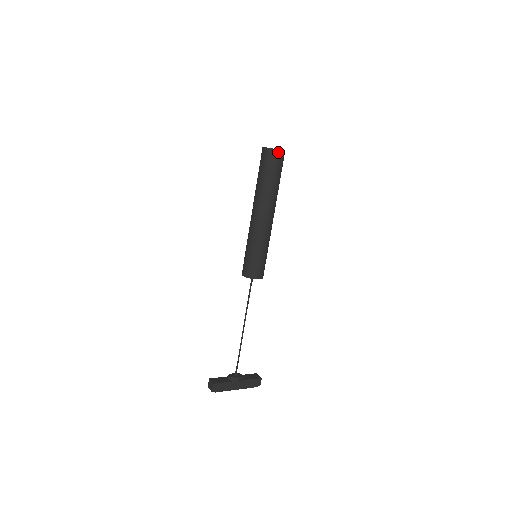
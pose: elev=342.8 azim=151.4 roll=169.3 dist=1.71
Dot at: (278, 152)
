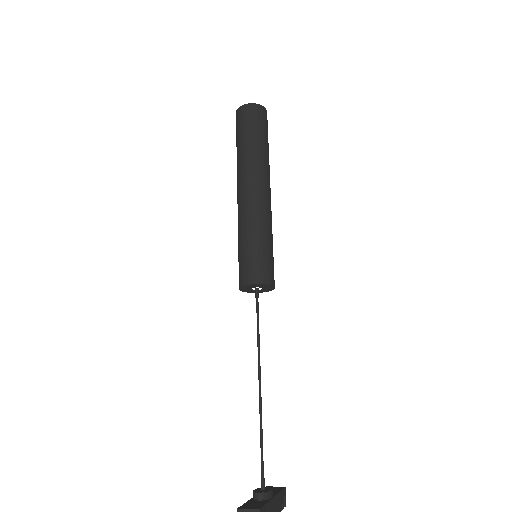
Dot at: (266, 112)
